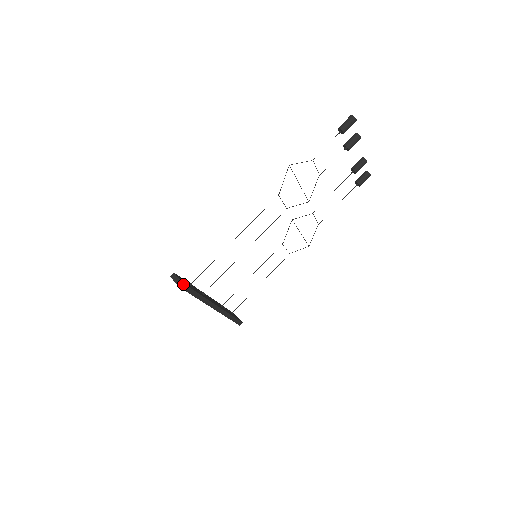
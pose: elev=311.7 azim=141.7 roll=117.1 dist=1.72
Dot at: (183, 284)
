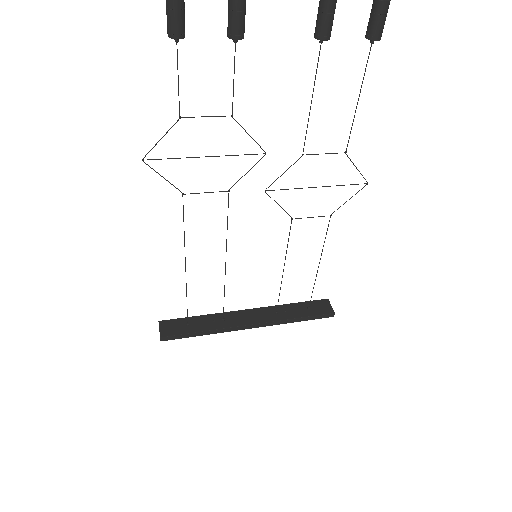
Dot at: (162, 337)
